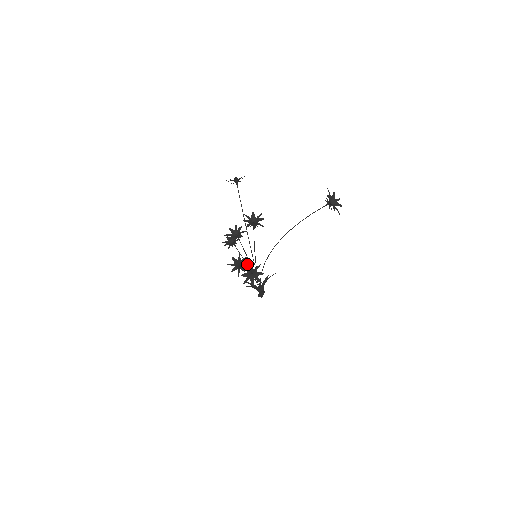
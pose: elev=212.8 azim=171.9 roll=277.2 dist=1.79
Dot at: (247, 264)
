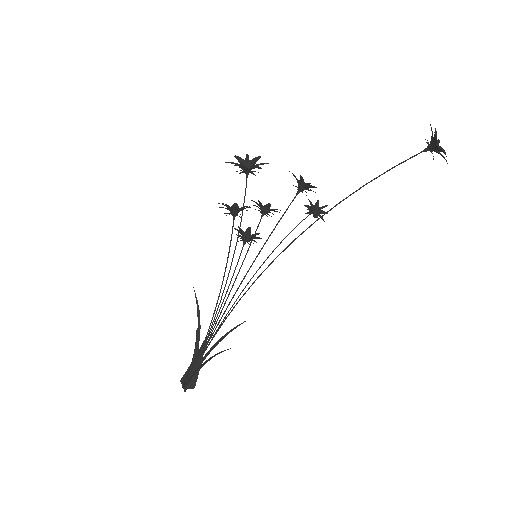
Dot at: occluded
